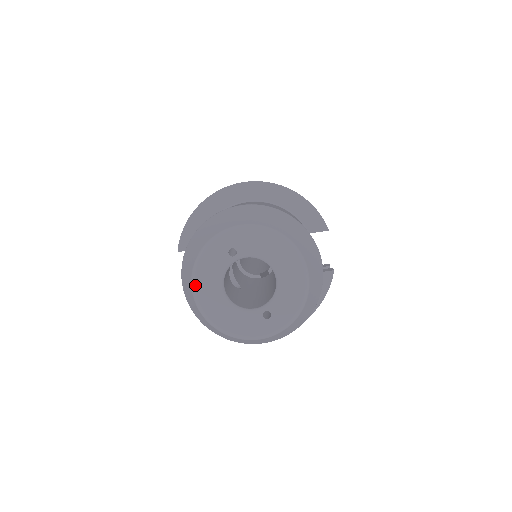
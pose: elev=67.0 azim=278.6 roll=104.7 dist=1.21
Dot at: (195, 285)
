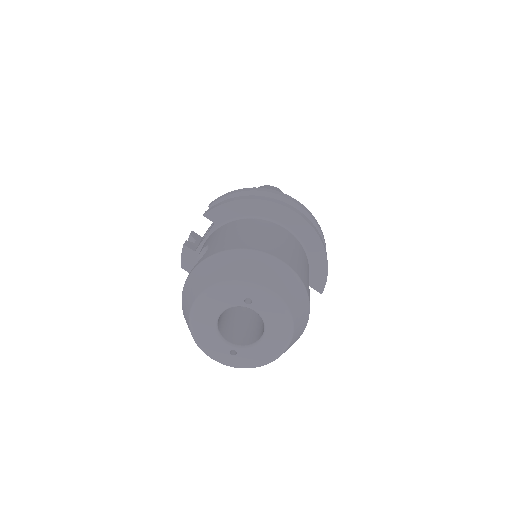
Dot at: (202, 298)
